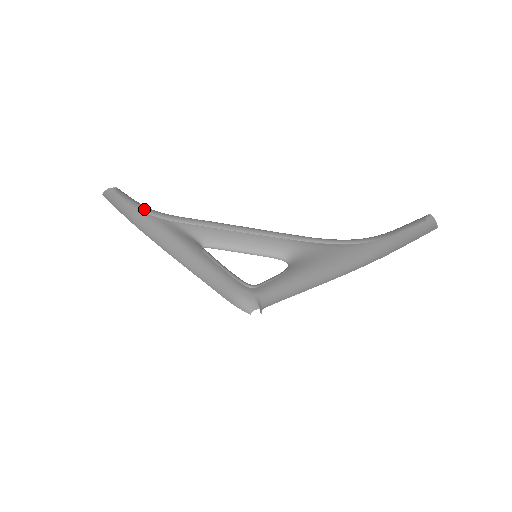
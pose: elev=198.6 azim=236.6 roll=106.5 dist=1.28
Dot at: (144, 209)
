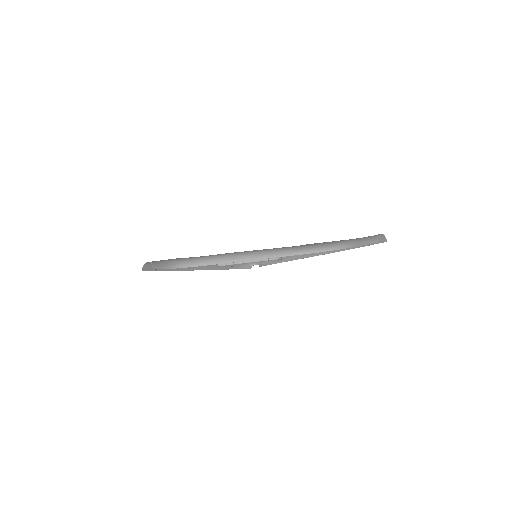
Dot at: (173, 266)
